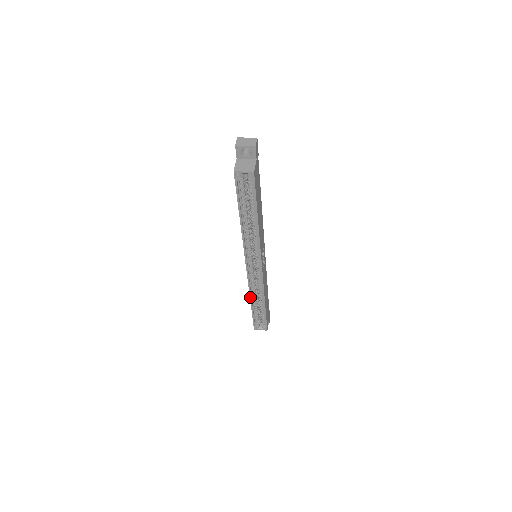
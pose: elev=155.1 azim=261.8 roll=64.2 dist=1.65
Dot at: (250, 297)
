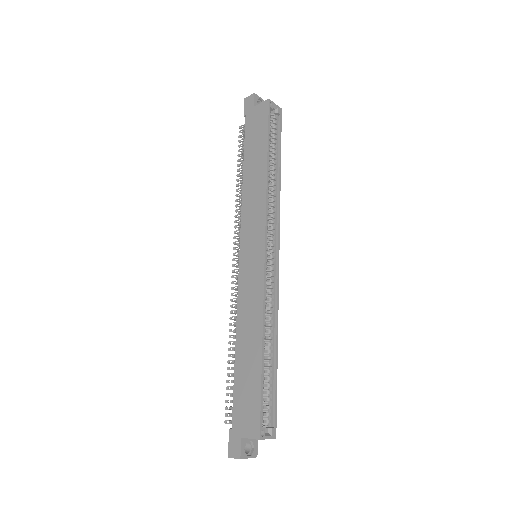
Dot at: (263, 326)
